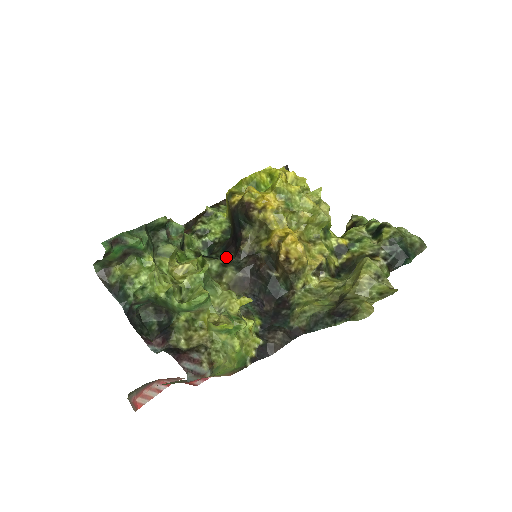
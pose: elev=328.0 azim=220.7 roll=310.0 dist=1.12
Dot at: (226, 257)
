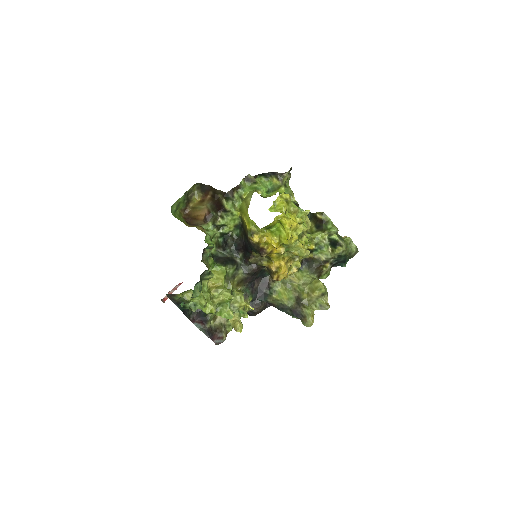
Dot at: (237, 254)
